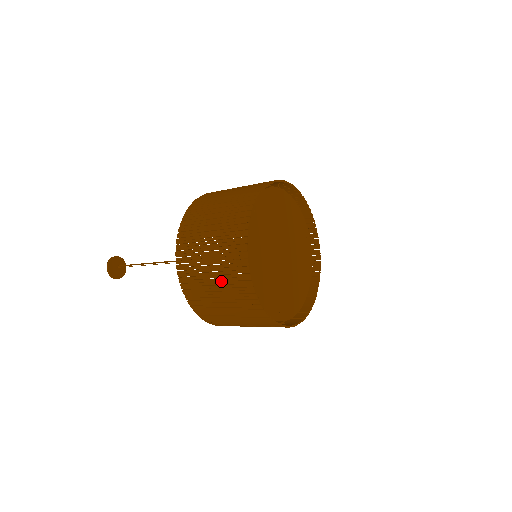
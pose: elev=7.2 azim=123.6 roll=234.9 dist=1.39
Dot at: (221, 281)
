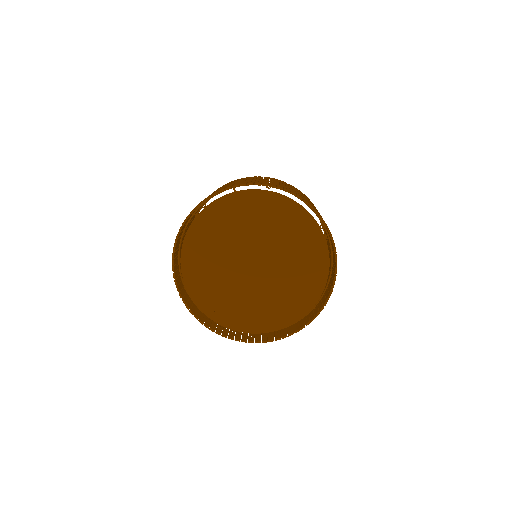
Dot at: occluded
